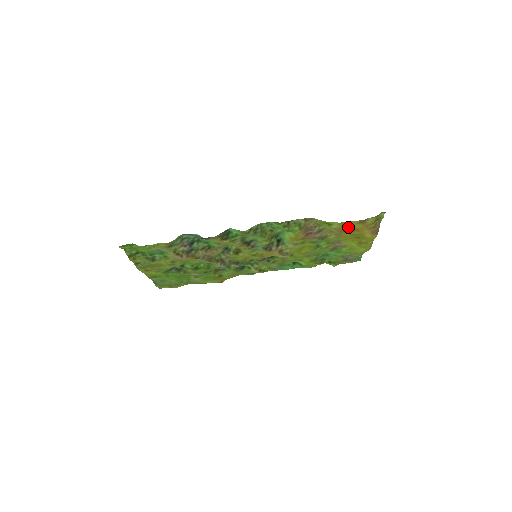
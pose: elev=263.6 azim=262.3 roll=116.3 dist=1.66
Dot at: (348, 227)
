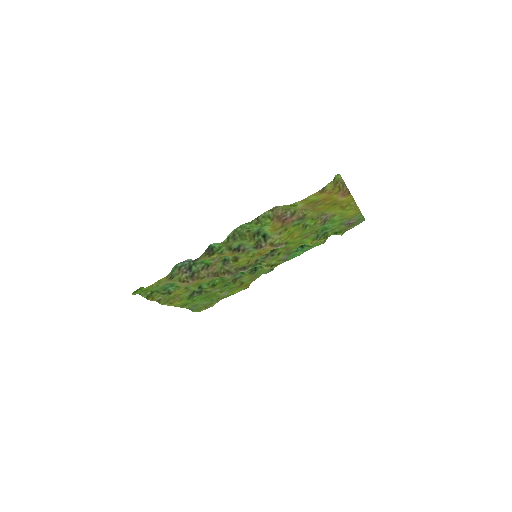
Dot at: (314, 200)
